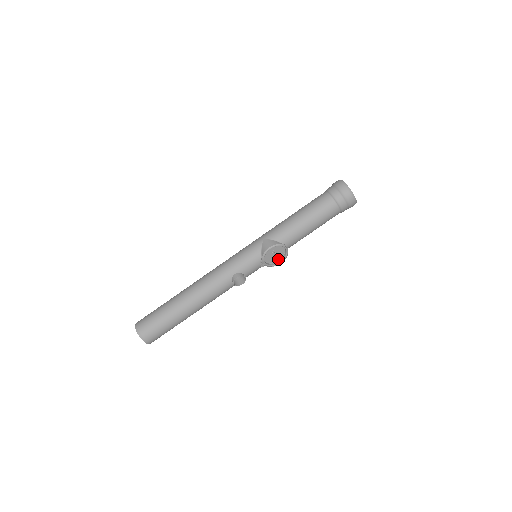
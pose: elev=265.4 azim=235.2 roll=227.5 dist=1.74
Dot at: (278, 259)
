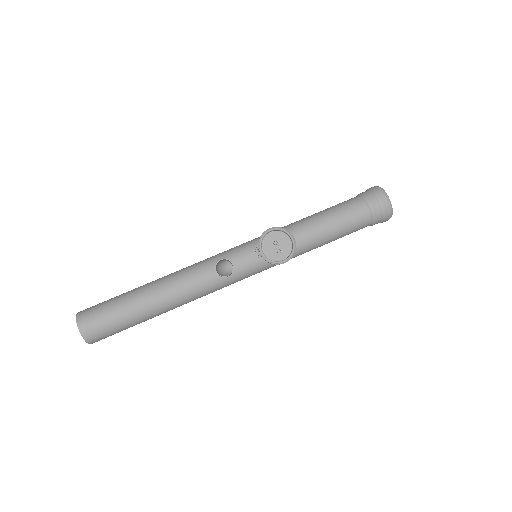
Dot at: (282, 258)
